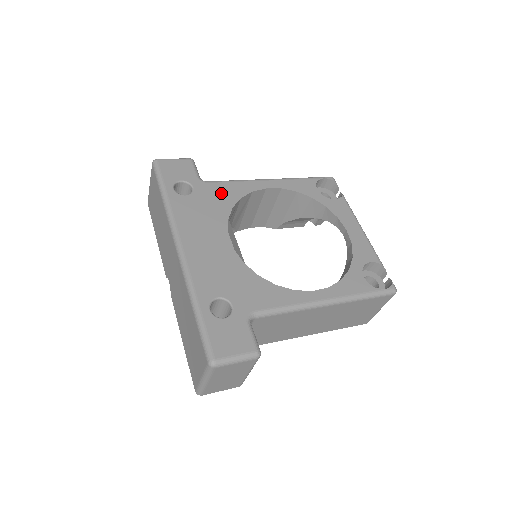
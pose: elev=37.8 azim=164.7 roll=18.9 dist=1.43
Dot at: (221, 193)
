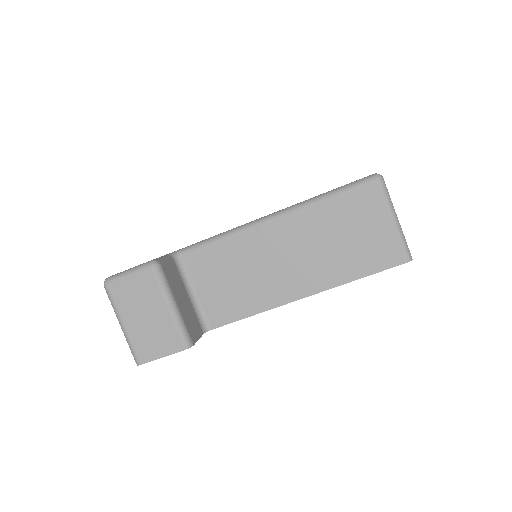
Dot at: occluded
